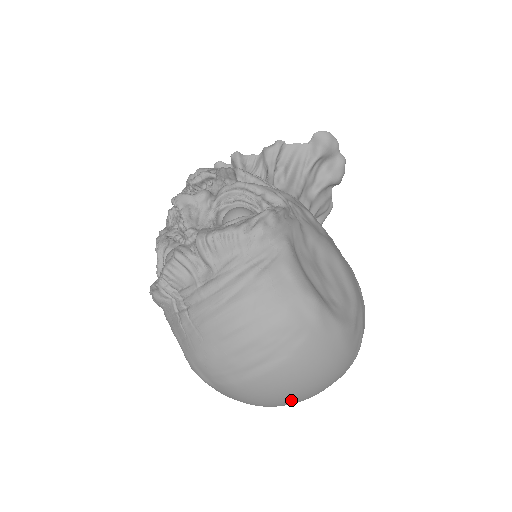
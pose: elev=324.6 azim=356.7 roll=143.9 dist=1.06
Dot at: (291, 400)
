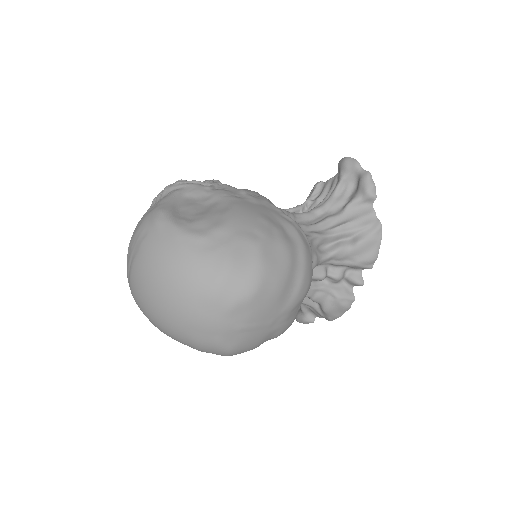
Dot at: (160, 308)
